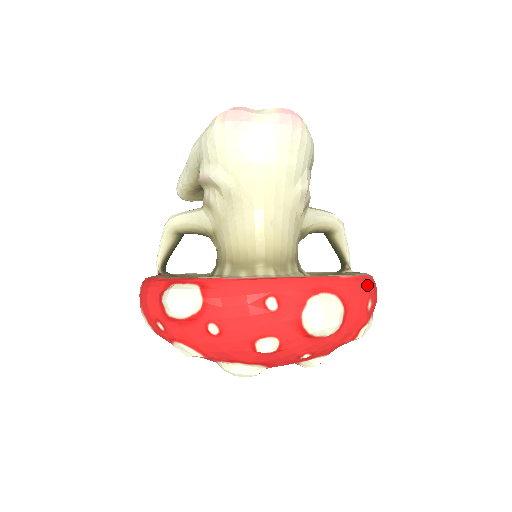
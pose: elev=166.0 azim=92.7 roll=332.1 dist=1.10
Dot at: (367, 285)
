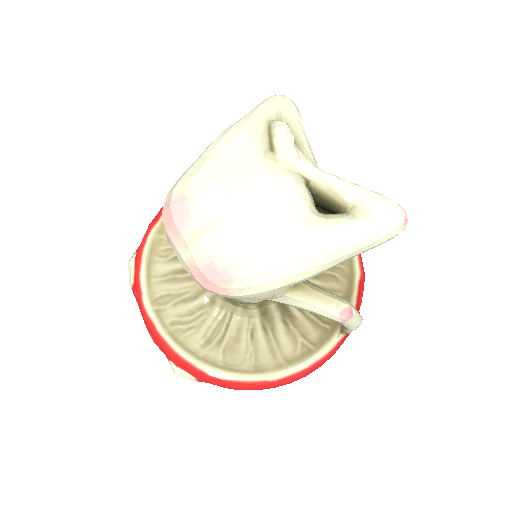
Dot at: (242, 388)
